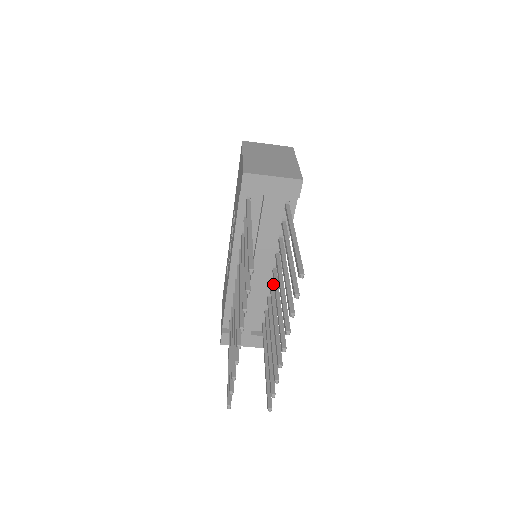
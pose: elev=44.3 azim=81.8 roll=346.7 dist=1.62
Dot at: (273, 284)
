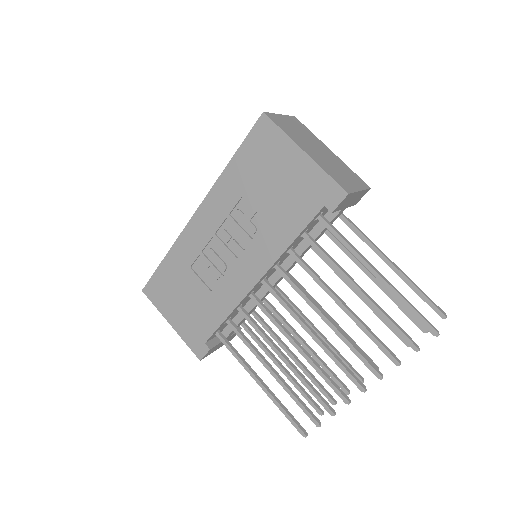
Dot at: occluded
